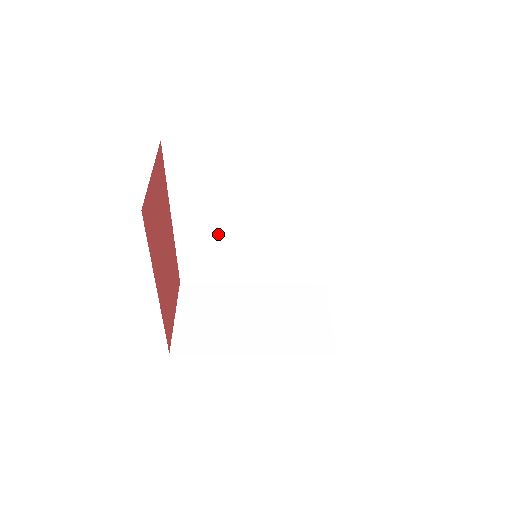
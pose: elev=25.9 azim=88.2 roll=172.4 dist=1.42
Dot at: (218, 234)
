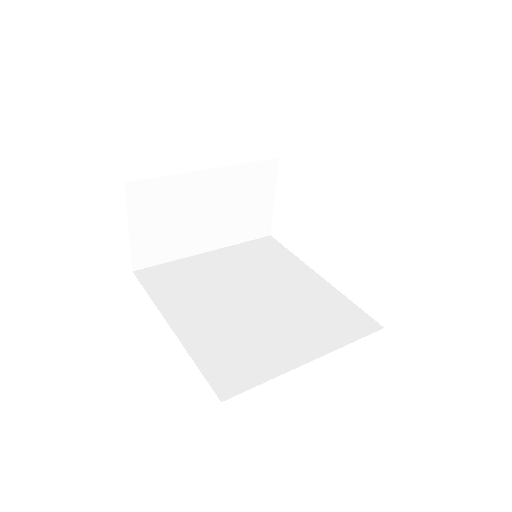
Dot at: occluded
